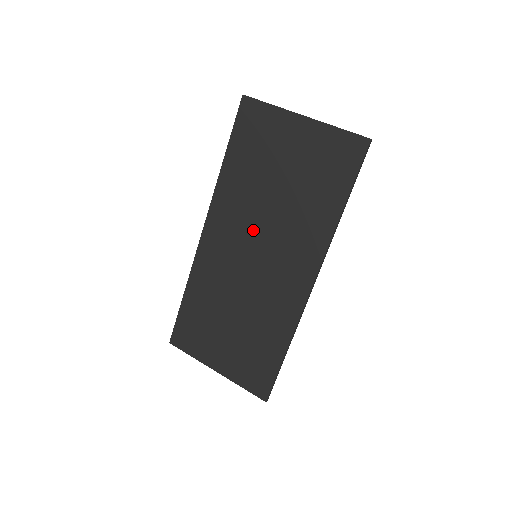
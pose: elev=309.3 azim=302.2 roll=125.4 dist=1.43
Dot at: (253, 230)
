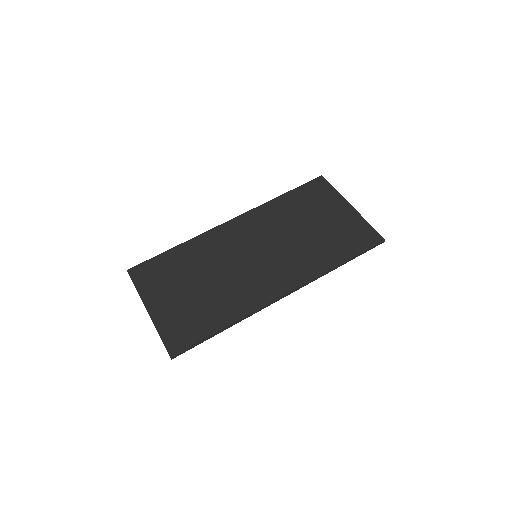
Dot at: (268, 240)
